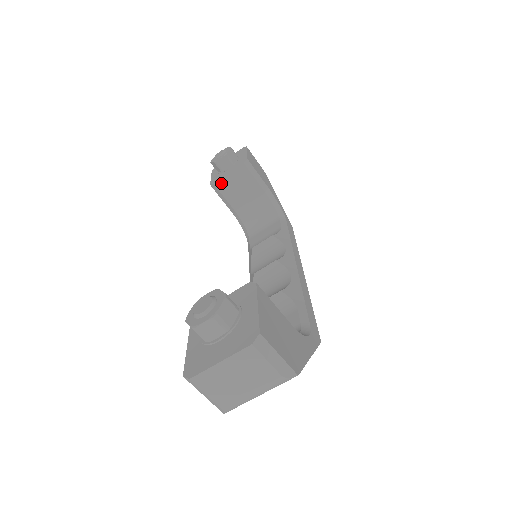
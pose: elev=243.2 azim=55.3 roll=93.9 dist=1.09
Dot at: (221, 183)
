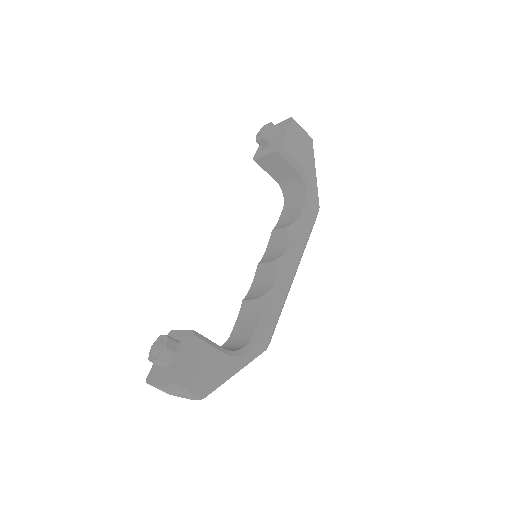
Dot at: (260, 161)
